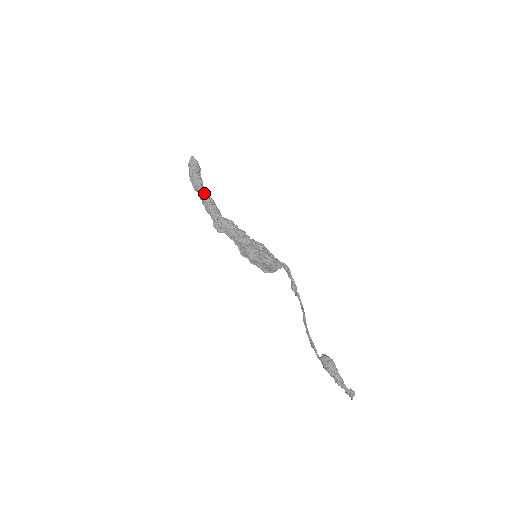
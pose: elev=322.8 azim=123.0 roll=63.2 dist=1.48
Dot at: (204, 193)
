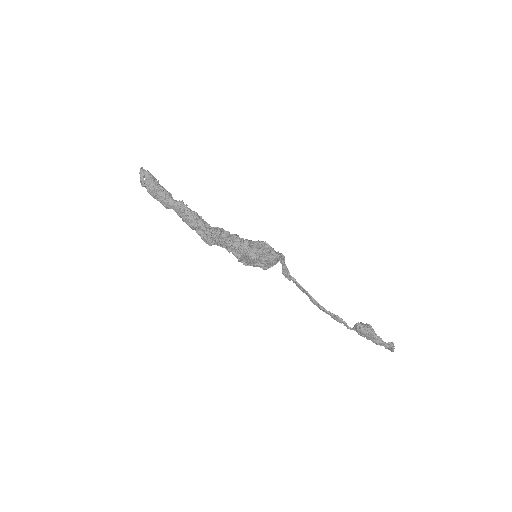
Dot at: (184, 207)
